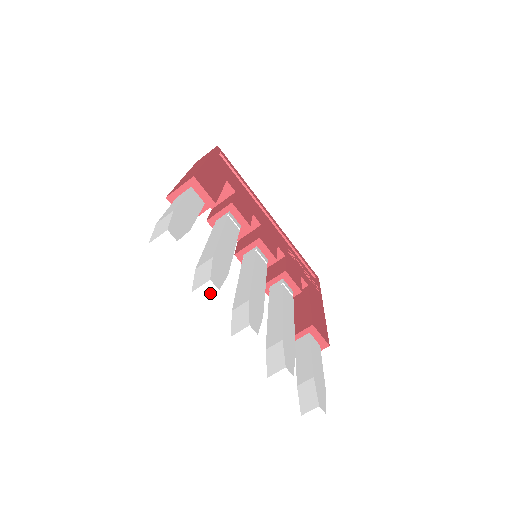
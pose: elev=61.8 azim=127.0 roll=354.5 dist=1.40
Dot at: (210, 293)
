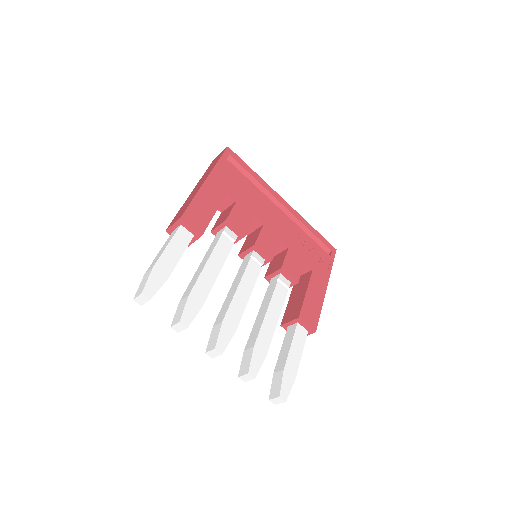
Dot at: (182, 329)
